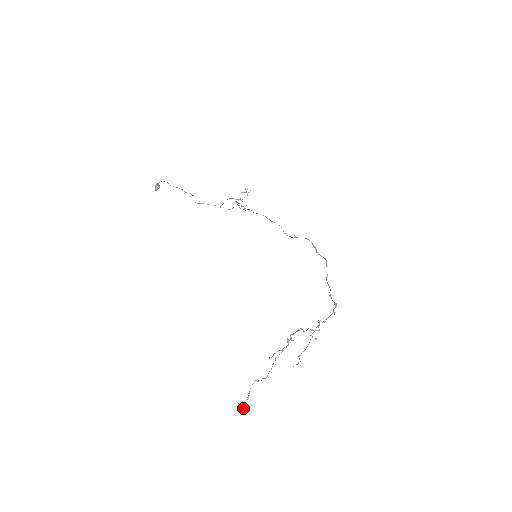
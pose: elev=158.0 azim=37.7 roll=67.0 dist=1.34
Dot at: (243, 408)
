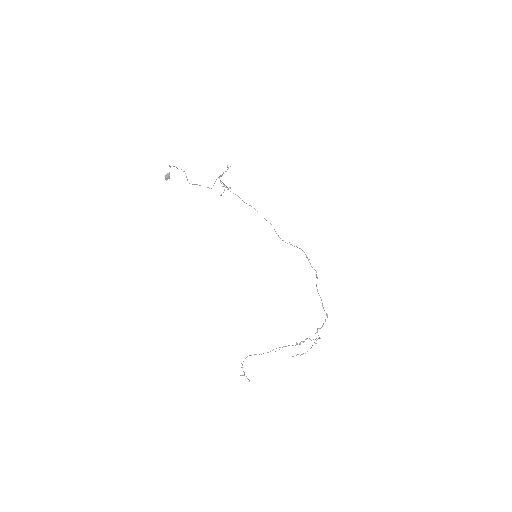
Dot at: occluded
